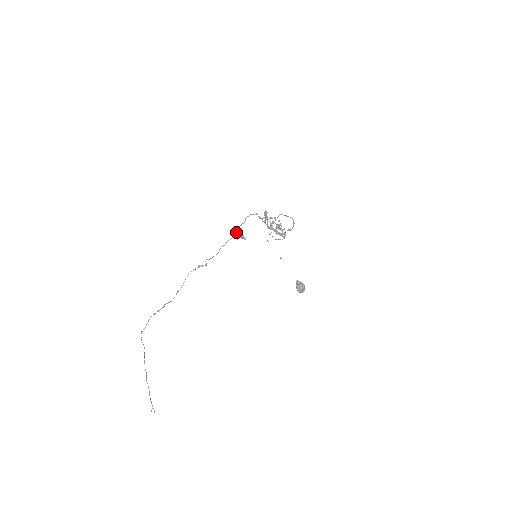
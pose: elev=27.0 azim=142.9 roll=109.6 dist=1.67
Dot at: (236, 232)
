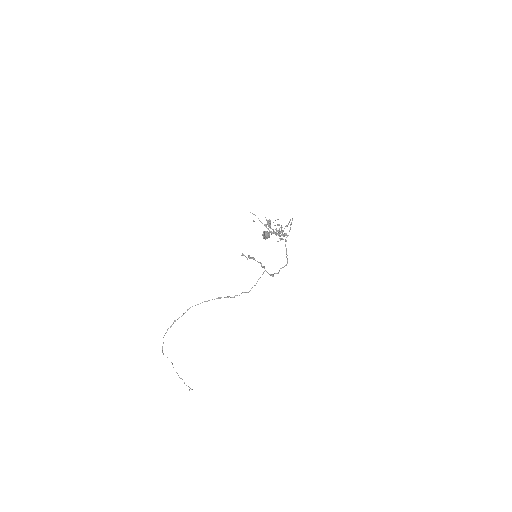
Dot at: occluded
